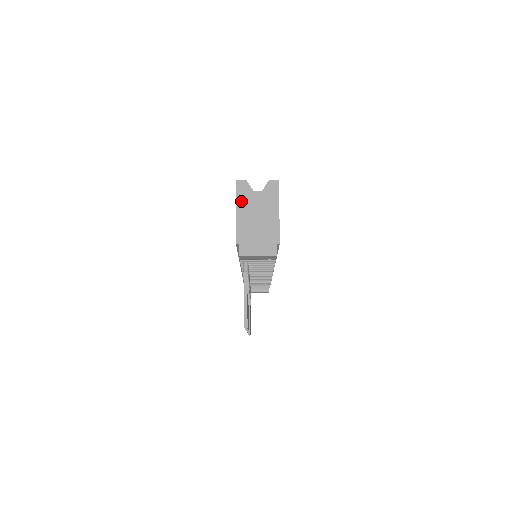
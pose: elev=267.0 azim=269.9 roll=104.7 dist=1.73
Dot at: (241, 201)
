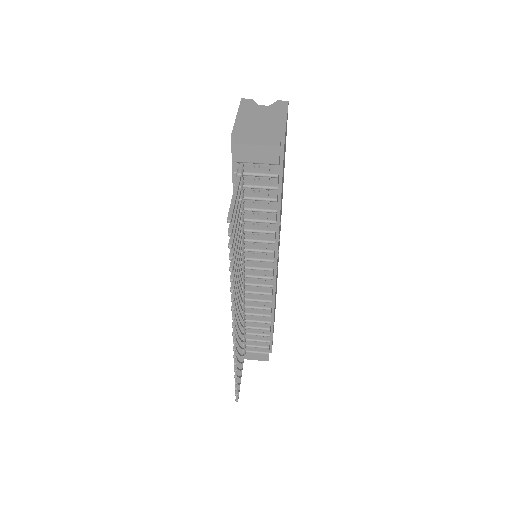
Dot at: (243, 110)
